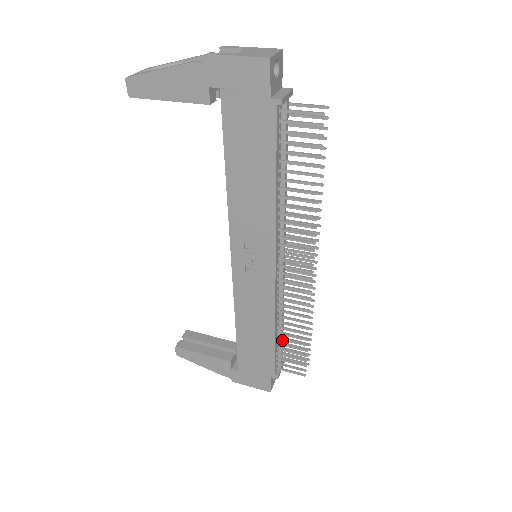
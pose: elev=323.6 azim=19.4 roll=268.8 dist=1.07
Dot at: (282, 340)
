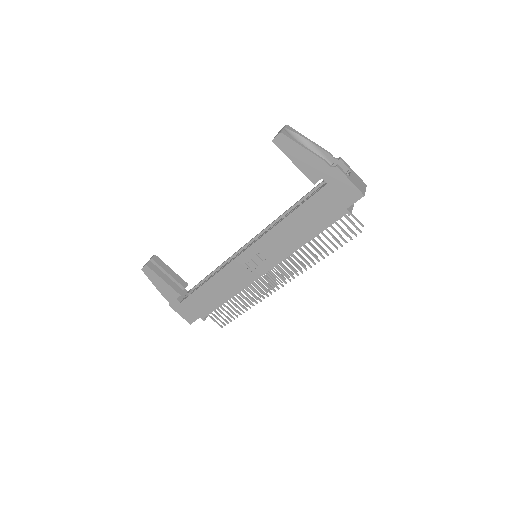
Dot at: (228, 304)
